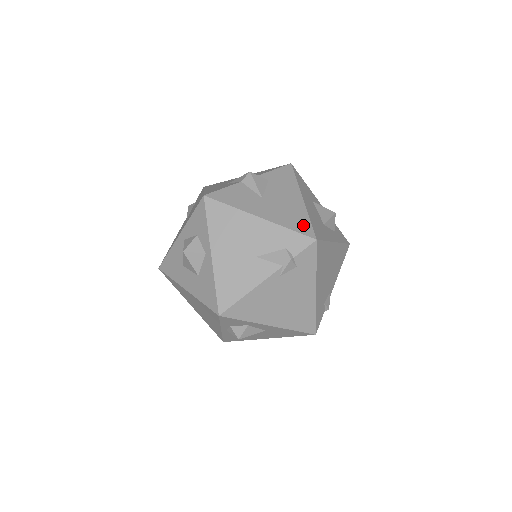
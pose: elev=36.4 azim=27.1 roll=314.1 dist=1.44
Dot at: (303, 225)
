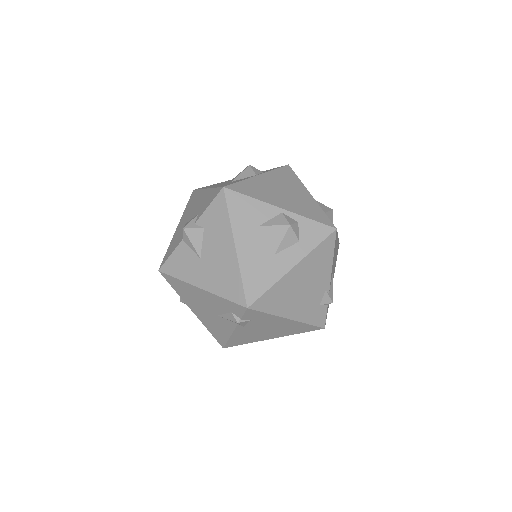
Dot at: (235, 290)
